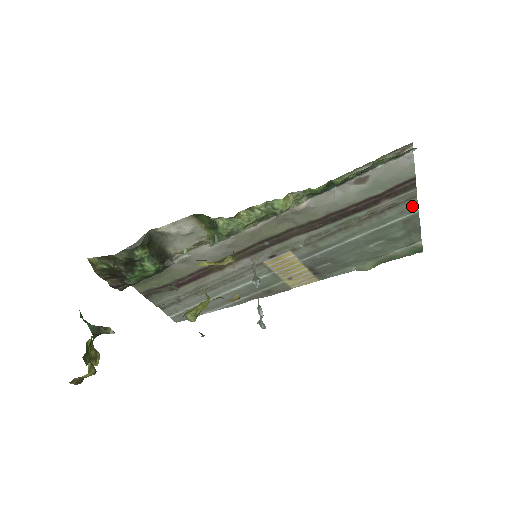
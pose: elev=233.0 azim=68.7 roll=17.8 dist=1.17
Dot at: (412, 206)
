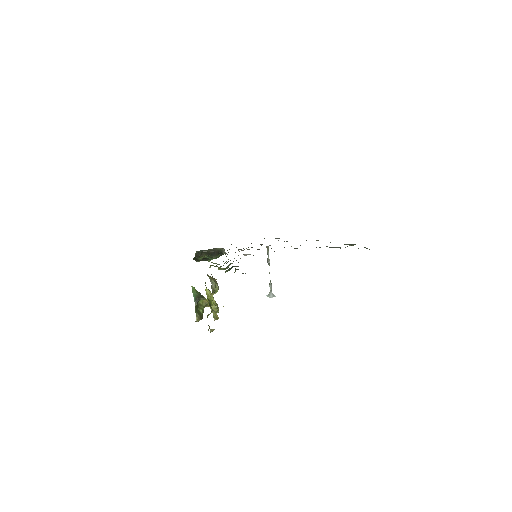
Dot at: occluded
